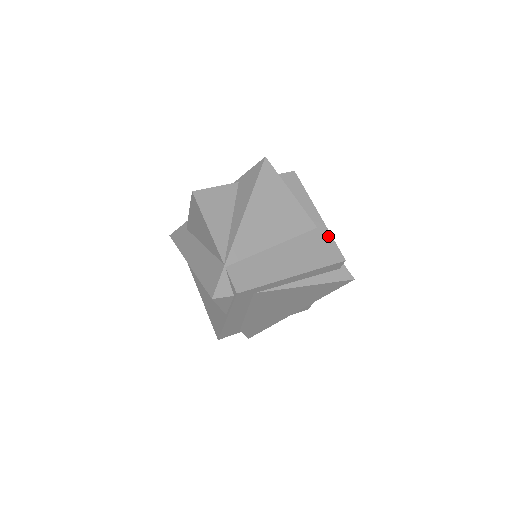
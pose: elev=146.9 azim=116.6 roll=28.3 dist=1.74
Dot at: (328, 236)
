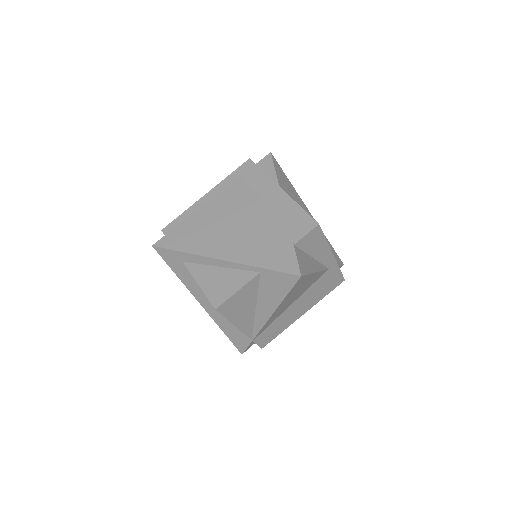
Dot at: (336, 270)
